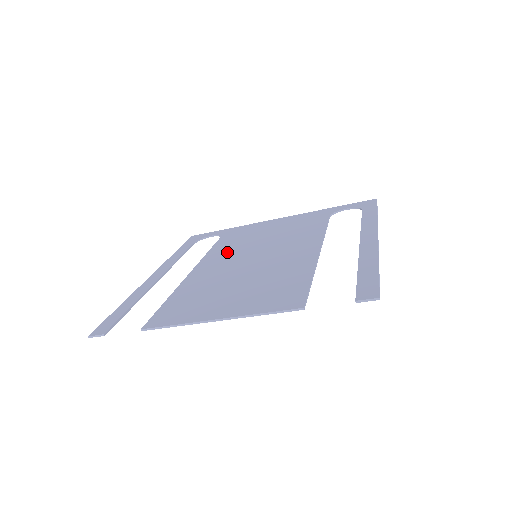
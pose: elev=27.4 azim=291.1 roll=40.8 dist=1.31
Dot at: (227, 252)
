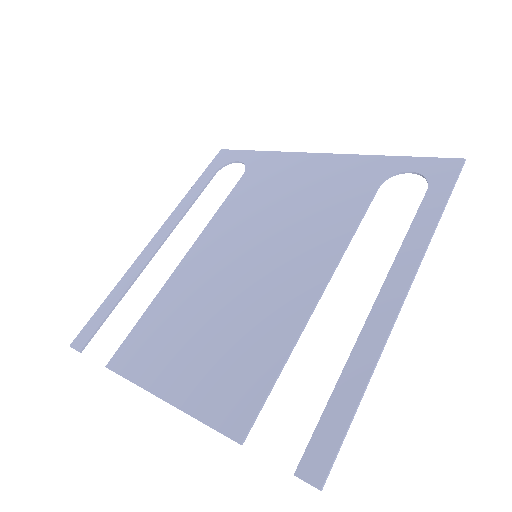
Dot at: (233, 225)
